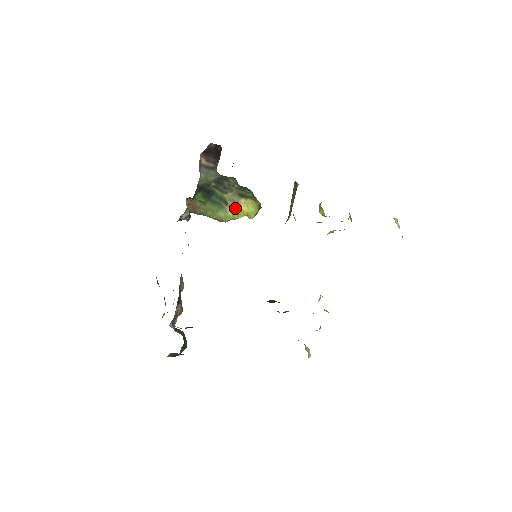
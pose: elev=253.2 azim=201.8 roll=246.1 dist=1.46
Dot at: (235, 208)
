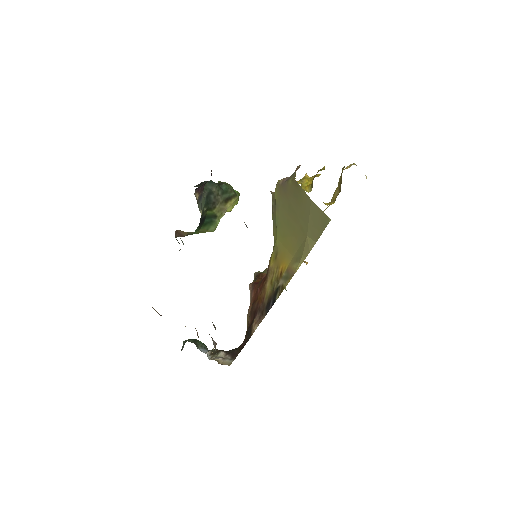
Dot at: (222, 215)
